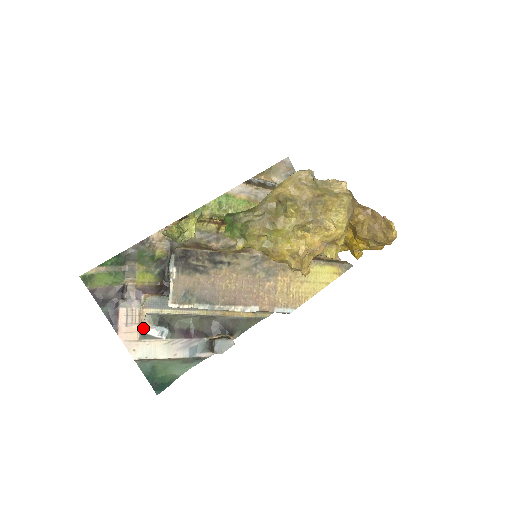
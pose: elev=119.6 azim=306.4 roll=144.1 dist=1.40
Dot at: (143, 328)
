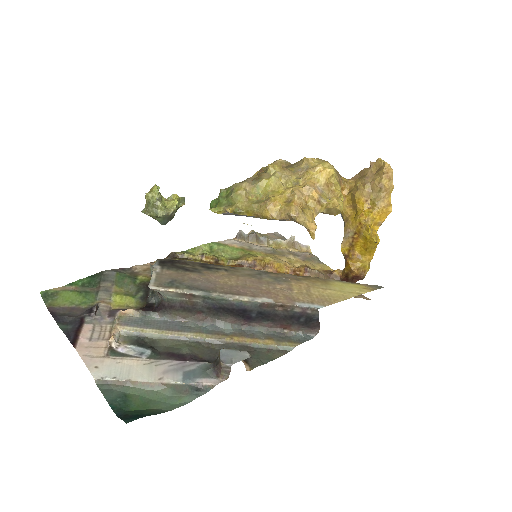
Dot at: (114, 345)
